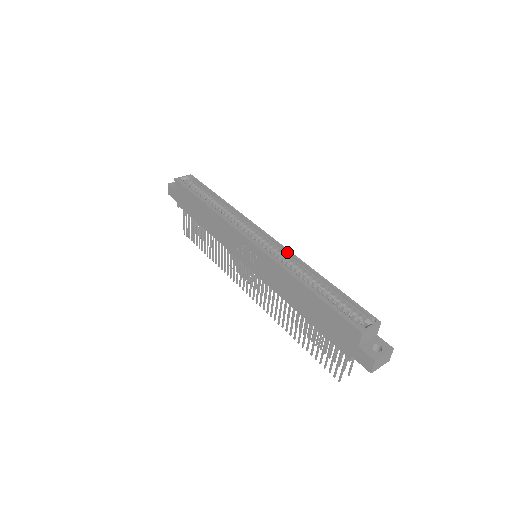
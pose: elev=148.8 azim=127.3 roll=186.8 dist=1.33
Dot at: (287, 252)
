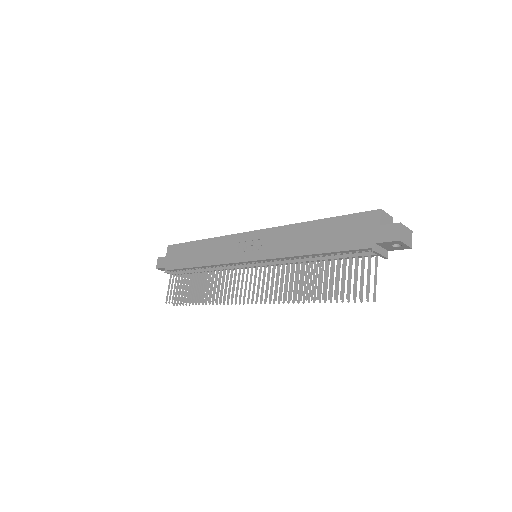
Dot at: occluded
